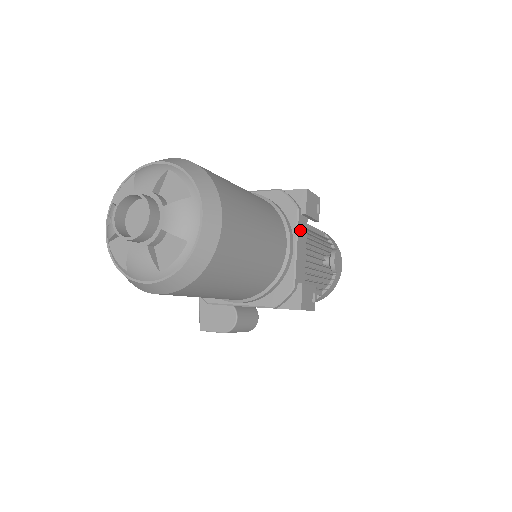
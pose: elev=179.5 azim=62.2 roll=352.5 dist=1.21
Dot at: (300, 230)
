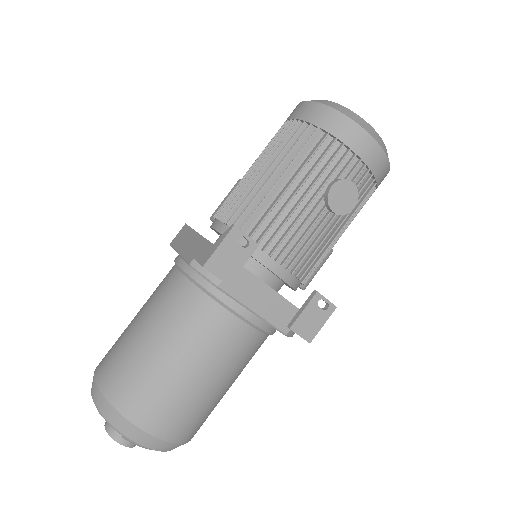
Dot at: (241, 294)
